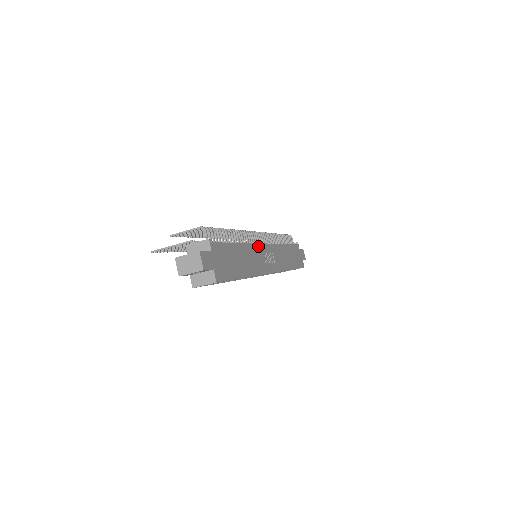
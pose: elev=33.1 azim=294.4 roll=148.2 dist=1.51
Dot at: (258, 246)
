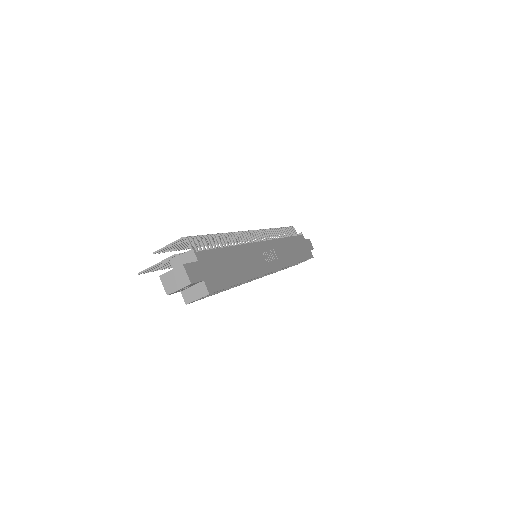
Dot at: (255, 245)
